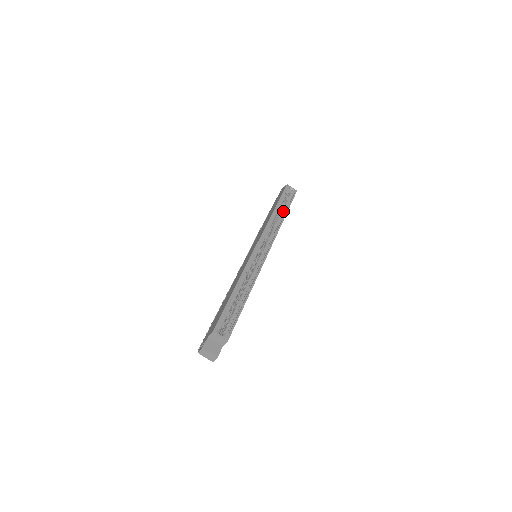
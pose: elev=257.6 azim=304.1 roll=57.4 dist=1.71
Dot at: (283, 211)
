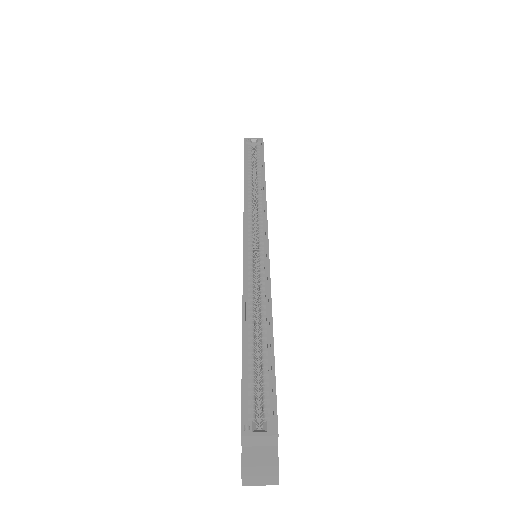
Dot at: (259, 173)
